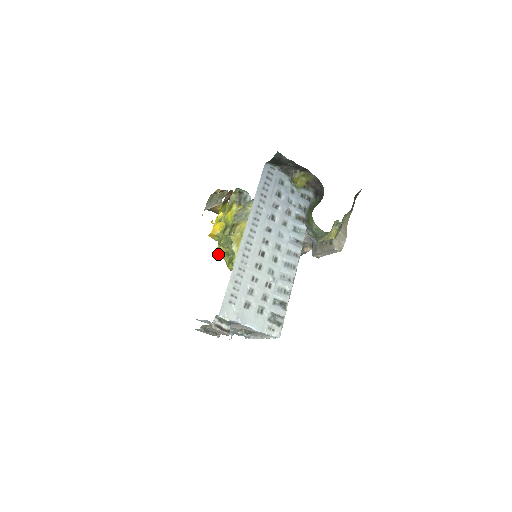
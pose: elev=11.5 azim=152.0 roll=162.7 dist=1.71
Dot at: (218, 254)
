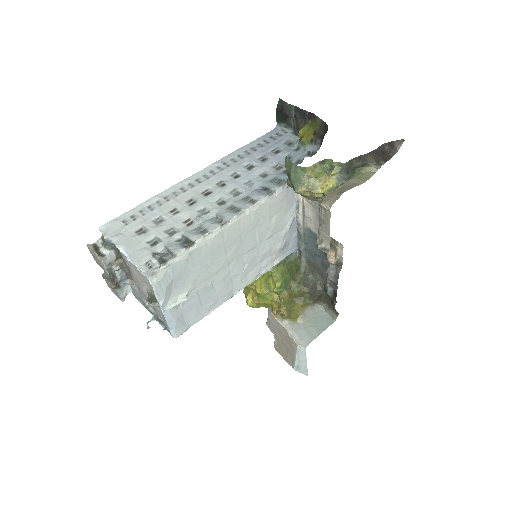
Dot at: occluded
